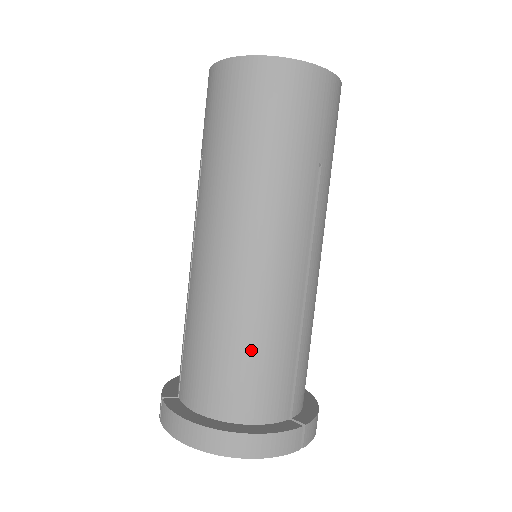
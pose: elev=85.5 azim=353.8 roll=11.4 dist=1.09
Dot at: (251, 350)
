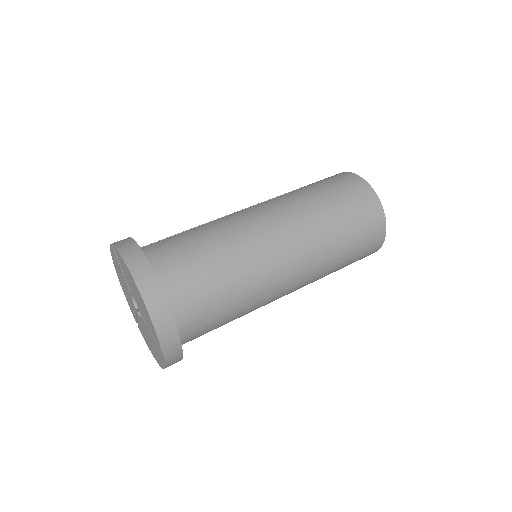
Dot at: (217, 271)
